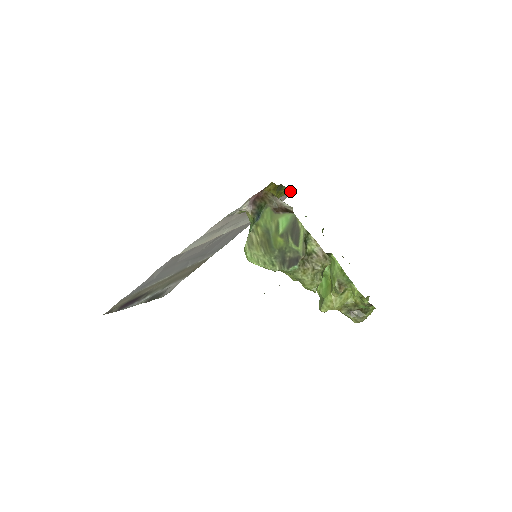
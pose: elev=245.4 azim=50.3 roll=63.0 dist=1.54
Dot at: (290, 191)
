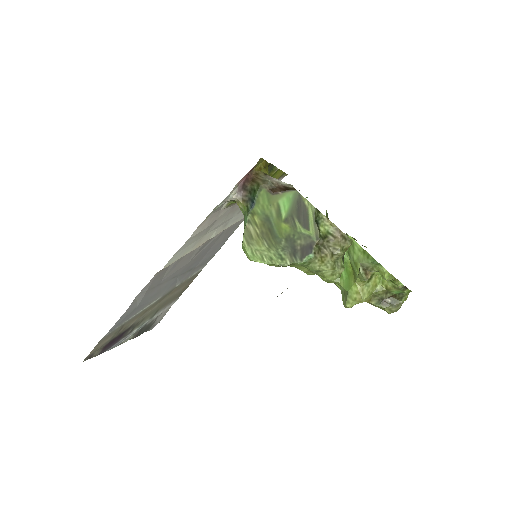
Dot at: (281, 174)
